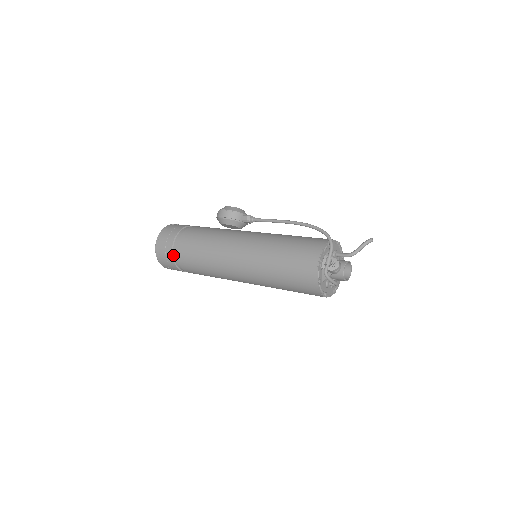
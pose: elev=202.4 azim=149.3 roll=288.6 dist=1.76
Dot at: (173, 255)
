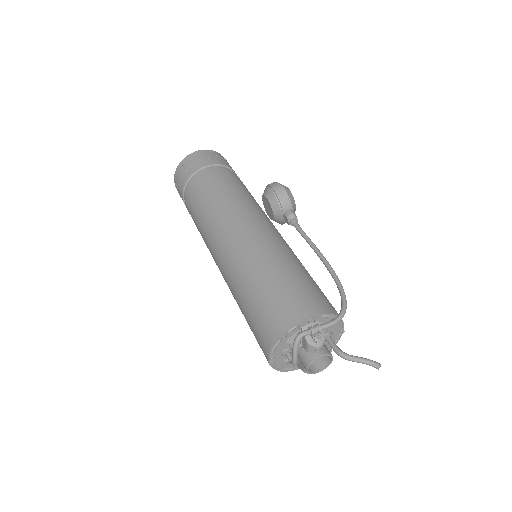
Dot at: (193, 175)
